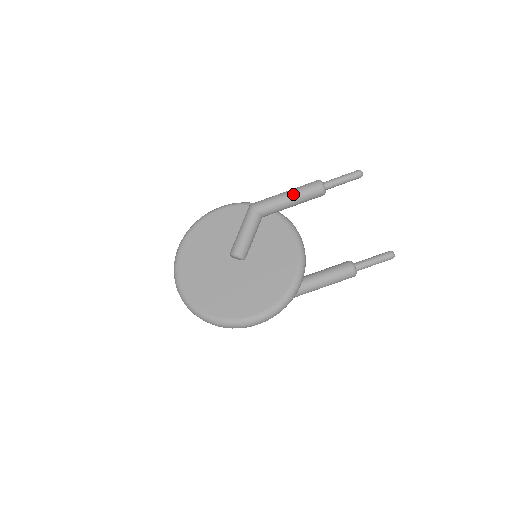
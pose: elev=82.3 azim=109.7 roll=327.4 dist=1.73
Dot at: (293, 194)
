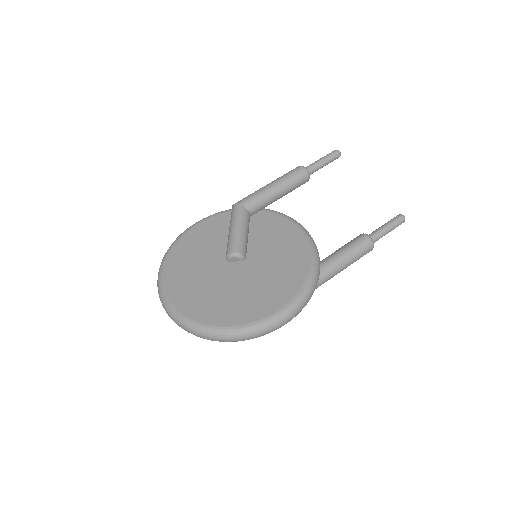
Dot at: (277, 182)
